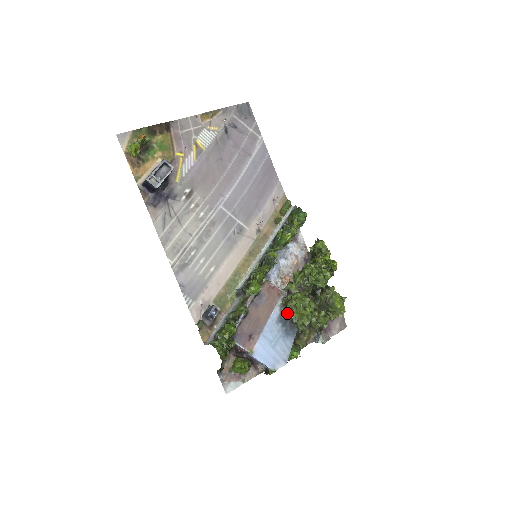
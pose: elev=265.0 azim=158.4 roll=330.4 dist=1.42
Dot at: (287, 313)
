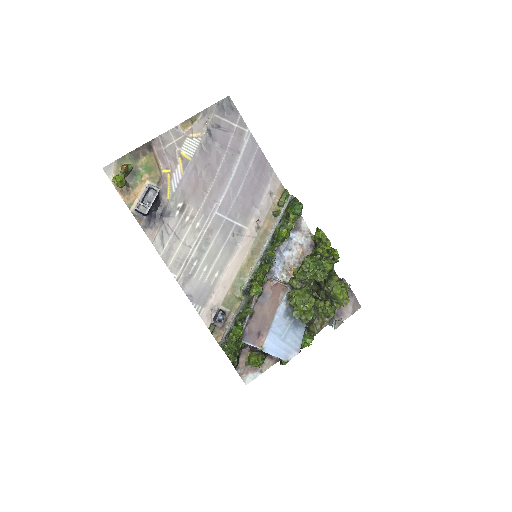
Dot at: occluded
